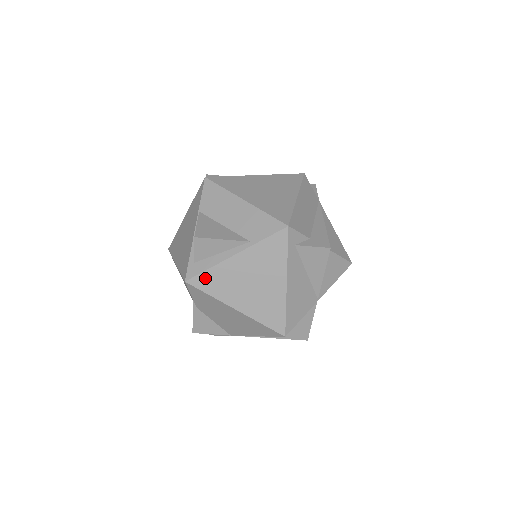
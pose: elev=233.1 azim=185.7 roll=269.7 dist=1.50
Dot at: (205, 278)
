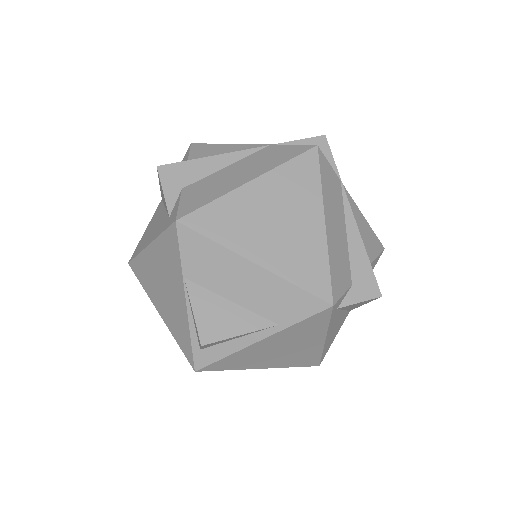
Dot at: (221, 363)
